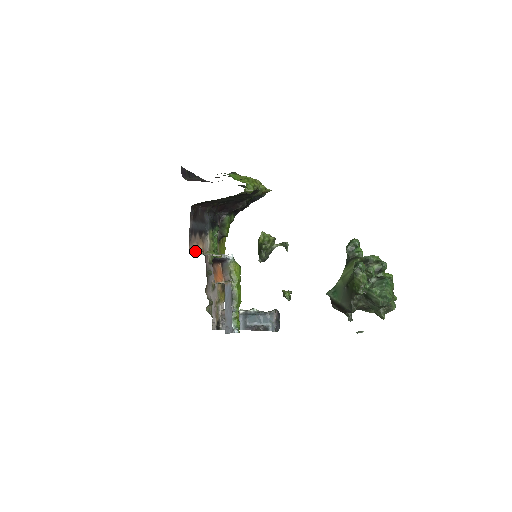
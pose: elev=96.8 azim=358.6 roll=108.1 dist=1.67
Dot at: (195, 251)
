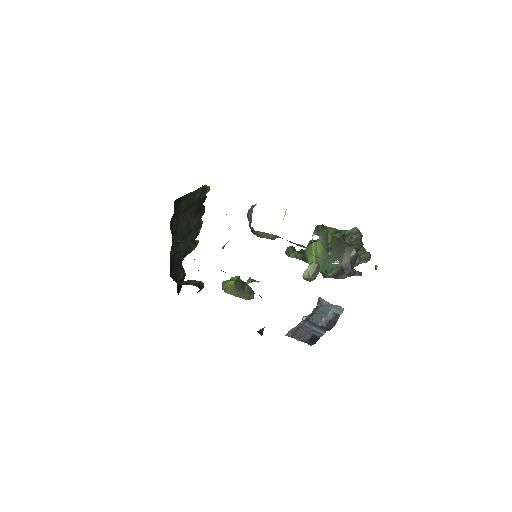
Dot at: occluded
